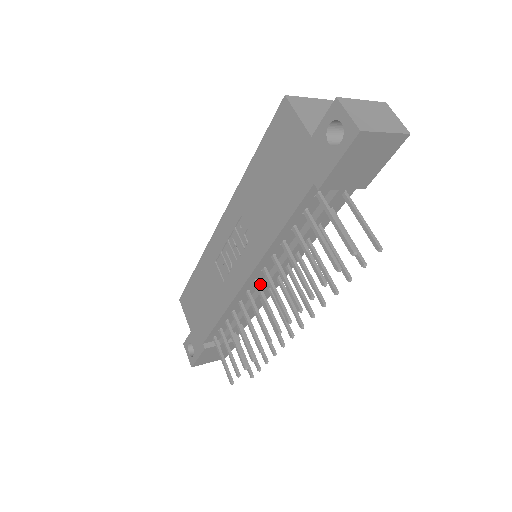
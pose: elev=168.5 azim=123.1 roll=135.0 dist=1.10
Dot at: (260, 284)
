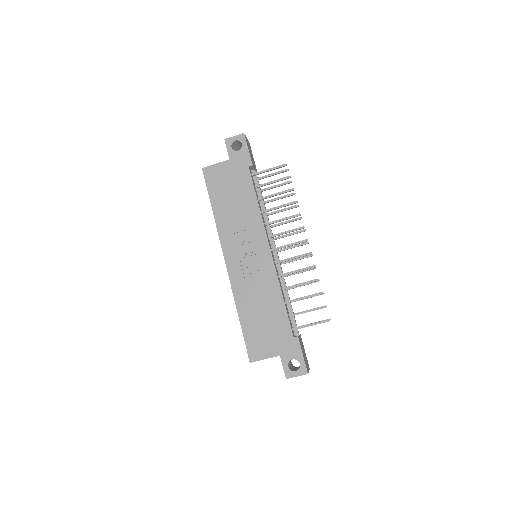
Dot at: (274, 256)
